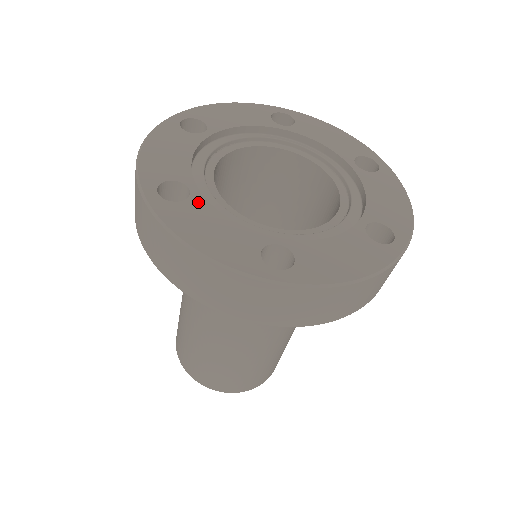
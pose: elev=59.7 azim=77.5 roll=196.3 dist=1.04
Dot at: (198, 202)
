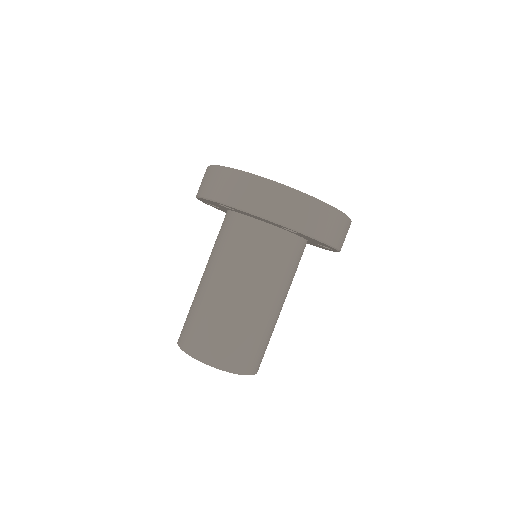
Dot at: occluded
